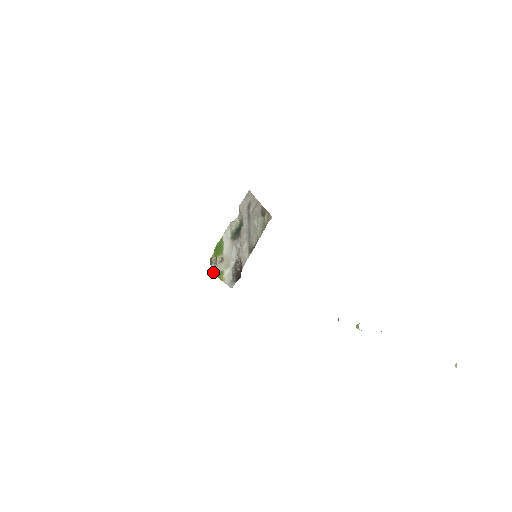
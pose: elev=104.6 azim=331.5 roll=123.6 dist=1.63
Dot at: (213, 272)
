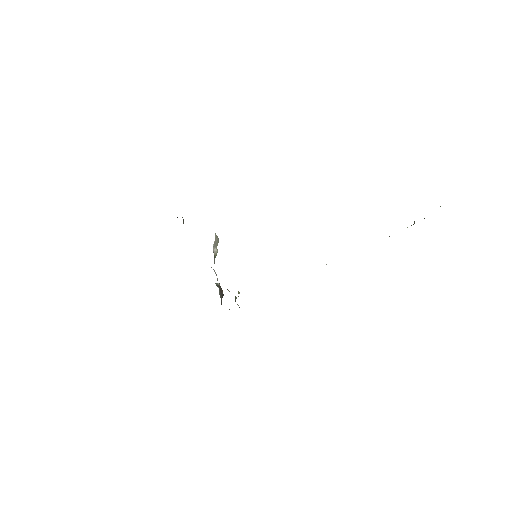
Dot at: occluded
